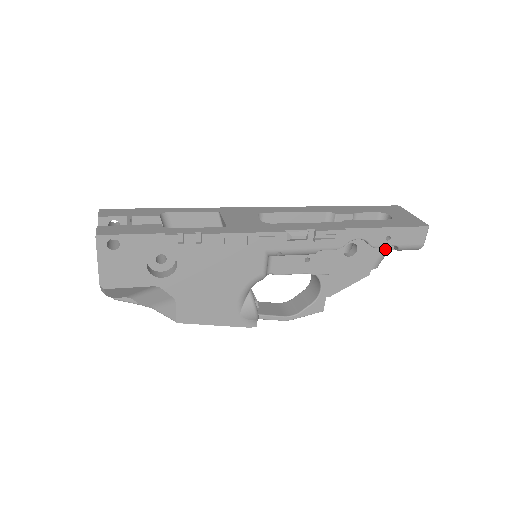
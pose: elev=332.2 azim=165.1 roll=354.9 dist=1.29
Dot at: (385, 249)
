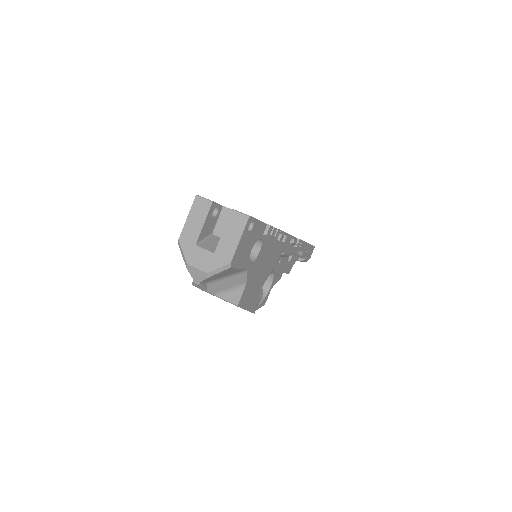
Dot at: (296, 260)
